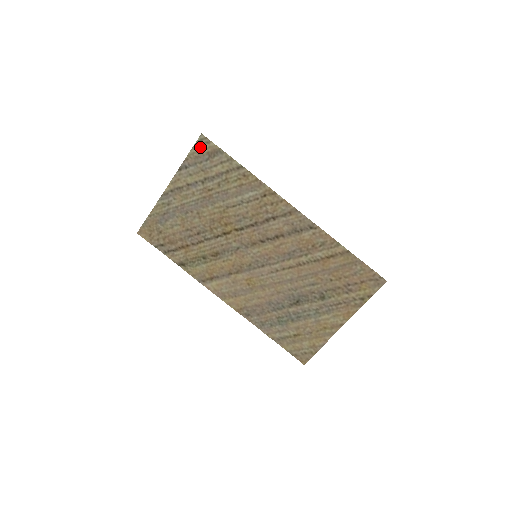
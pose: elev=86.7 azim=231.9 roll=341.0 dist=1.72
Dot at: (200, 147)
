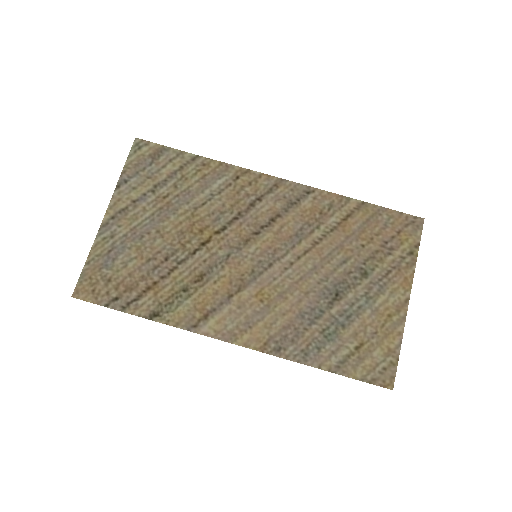
Dot at: (138, 152)
